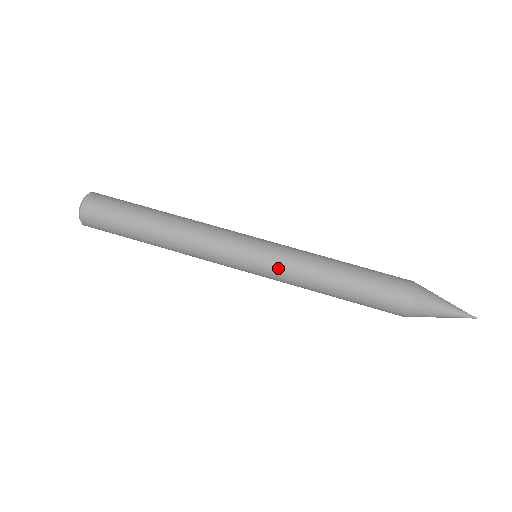
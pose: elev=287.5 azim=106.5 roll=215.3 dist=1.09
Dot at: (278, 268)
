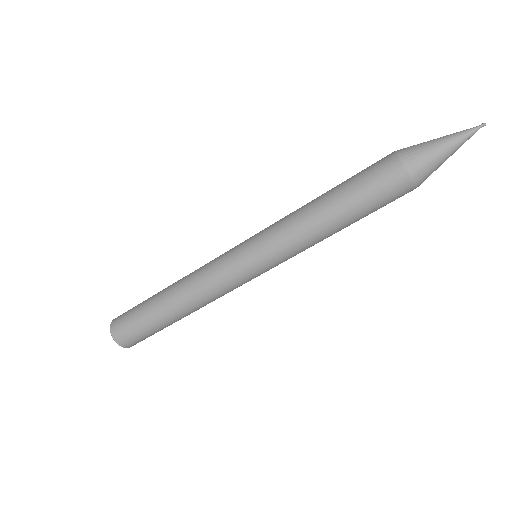
Dot at: (280, 257)
